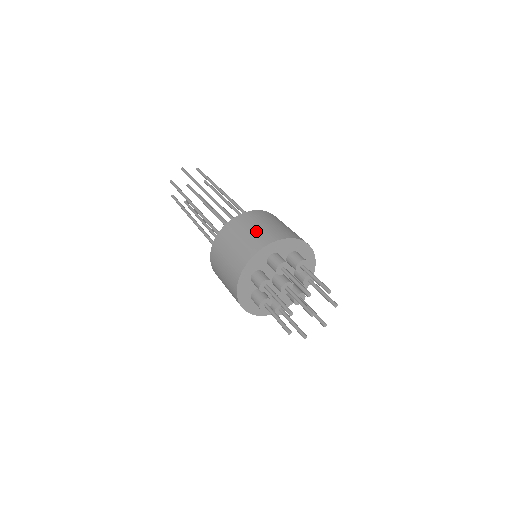
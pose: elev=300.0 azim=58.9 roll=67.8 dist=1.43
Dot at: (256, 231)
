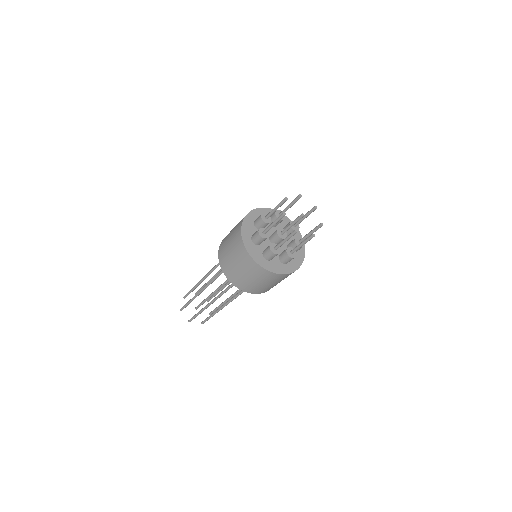
Dot at: occluded
